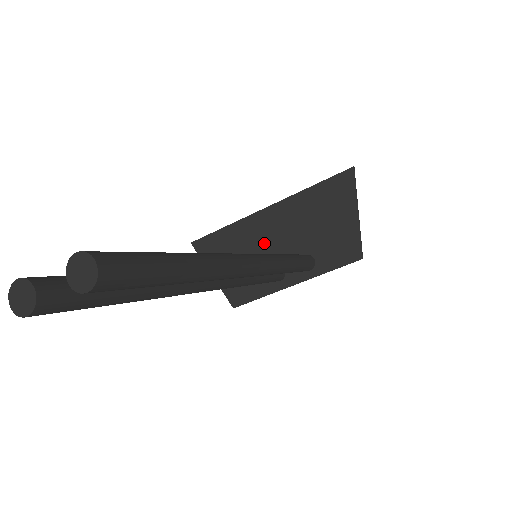
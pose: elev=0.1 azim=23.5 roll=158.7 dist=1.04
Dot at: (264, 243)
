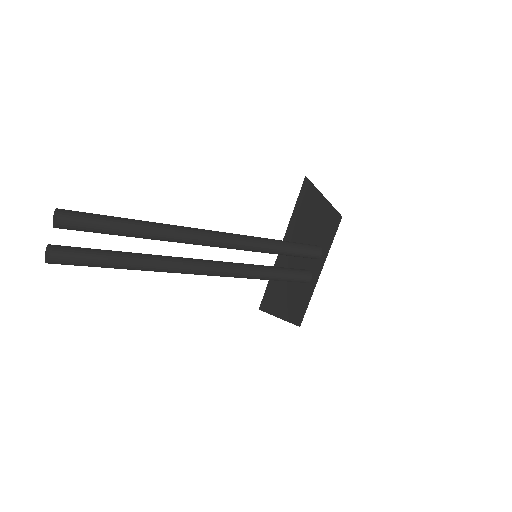
Dot at: (291, 267)
